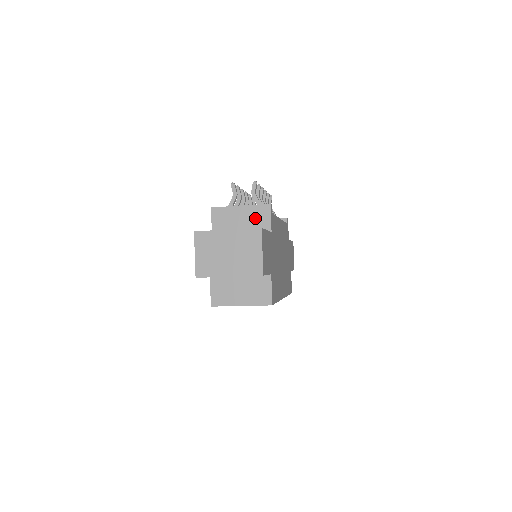
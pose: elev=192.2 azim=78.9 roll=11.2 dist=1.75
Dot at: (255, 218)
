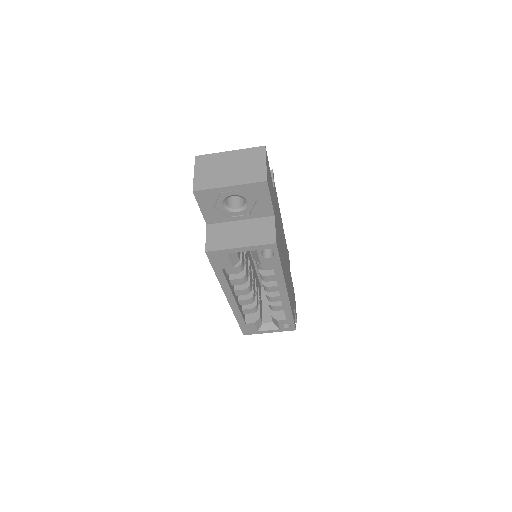
Dot at: occluded
